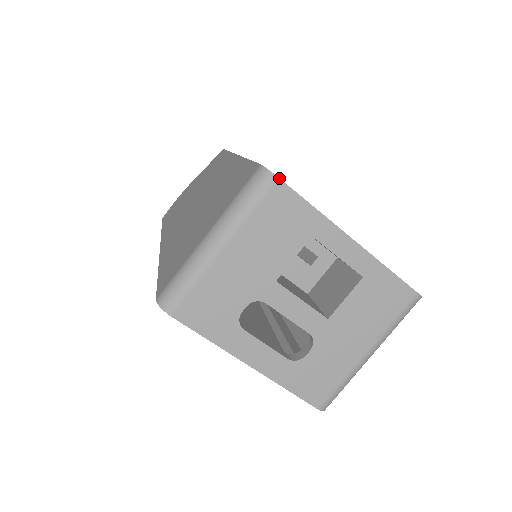
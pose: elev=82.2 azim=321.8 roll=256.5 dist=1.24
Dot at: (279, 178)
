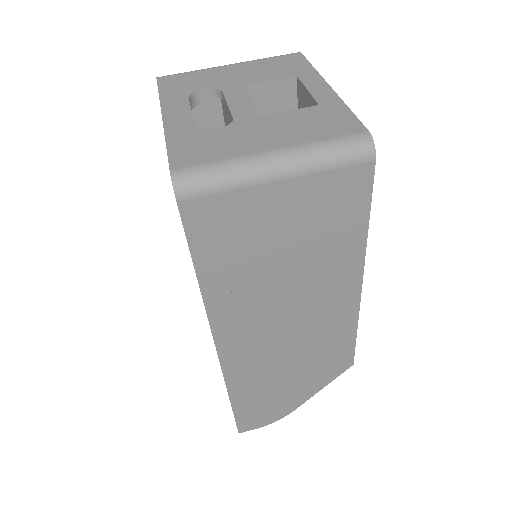
Dot at: (301, 53)
